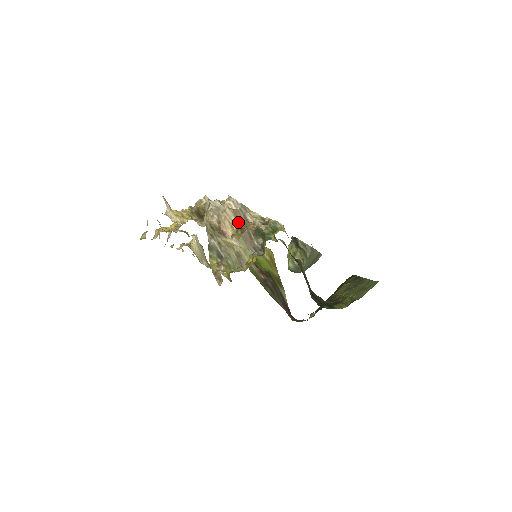
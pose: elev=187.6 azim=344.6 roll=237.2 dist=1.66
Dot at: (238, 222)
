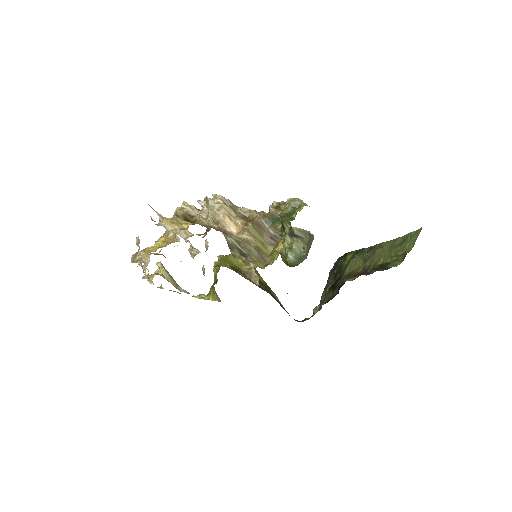
Dot at: (240, 217)
